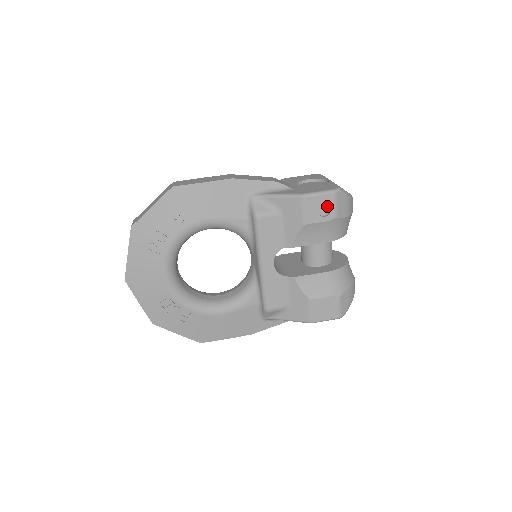
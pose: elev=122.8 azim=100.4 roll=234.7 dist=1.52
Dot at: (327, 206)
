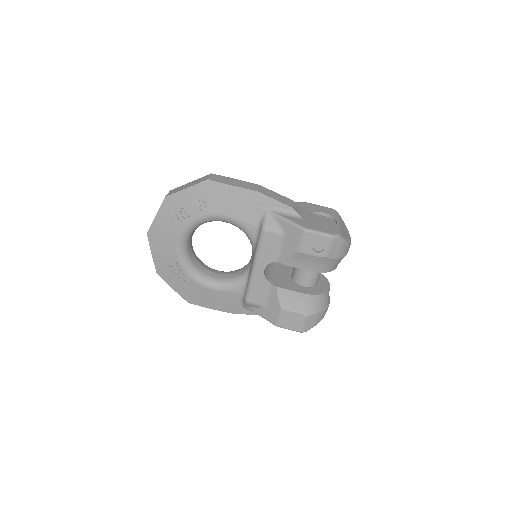
Dot at: (322, 245)
